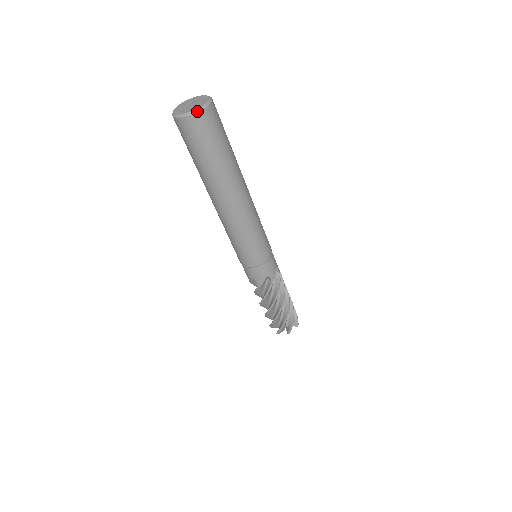
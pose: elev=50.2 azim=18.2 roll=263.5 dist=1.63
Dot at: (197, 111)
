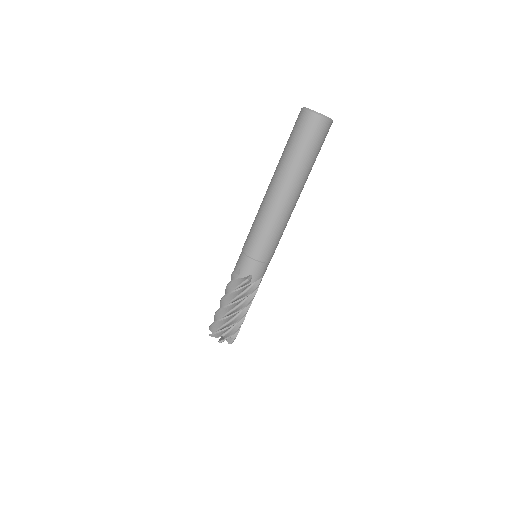
Dot at: (331, 120)
